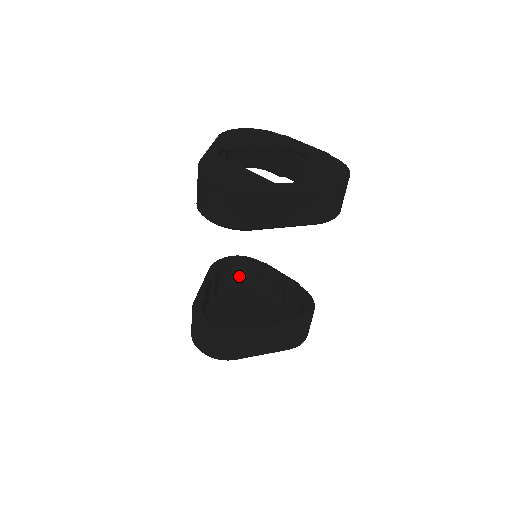
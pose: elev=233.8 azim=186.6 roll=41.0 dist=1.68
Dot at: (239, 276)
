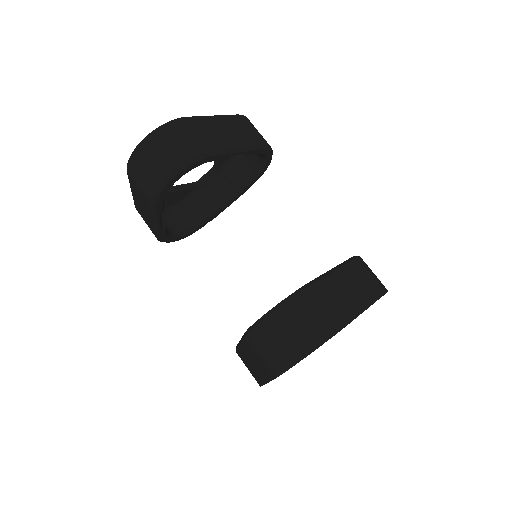
Dot at: occluded
